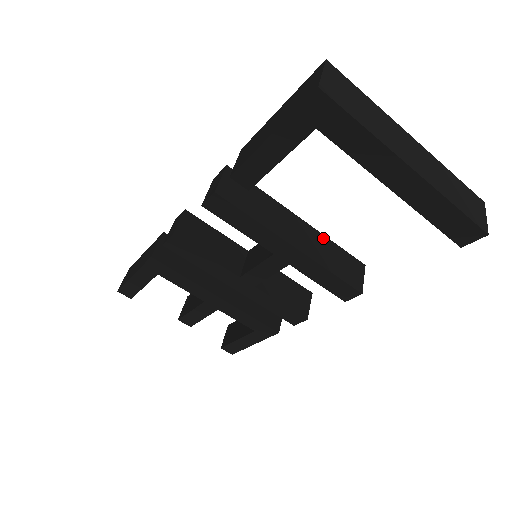
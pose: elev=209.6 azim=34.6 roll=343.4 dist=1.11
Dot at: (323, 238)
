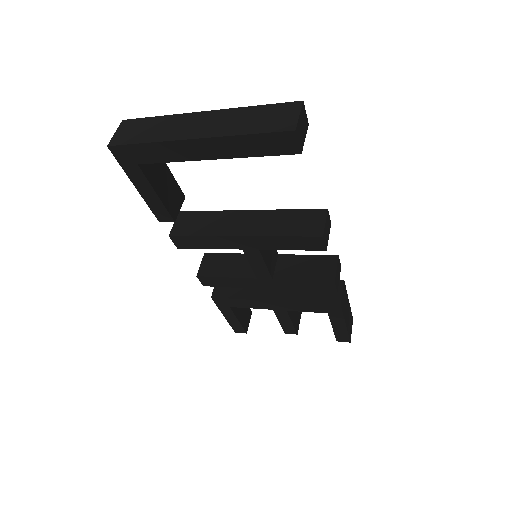
Dot at: (274, 213)
